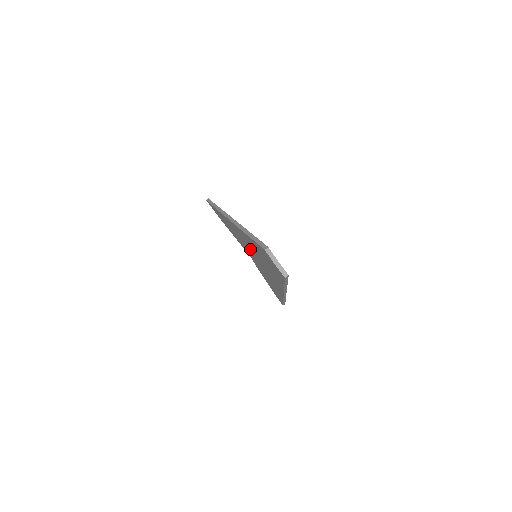
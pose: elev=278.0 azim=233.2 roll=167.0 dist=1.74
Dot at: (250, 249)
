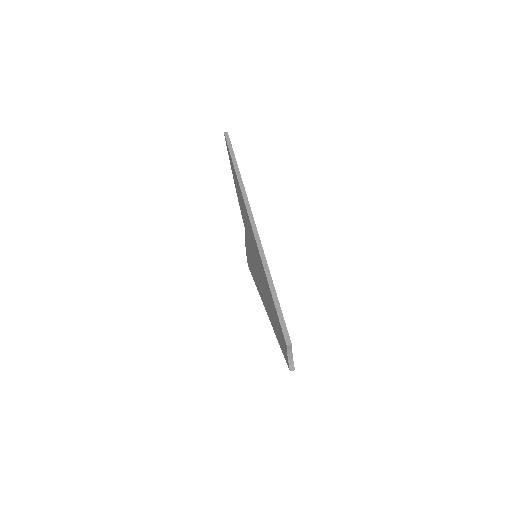
Dot at: (255, 256)
